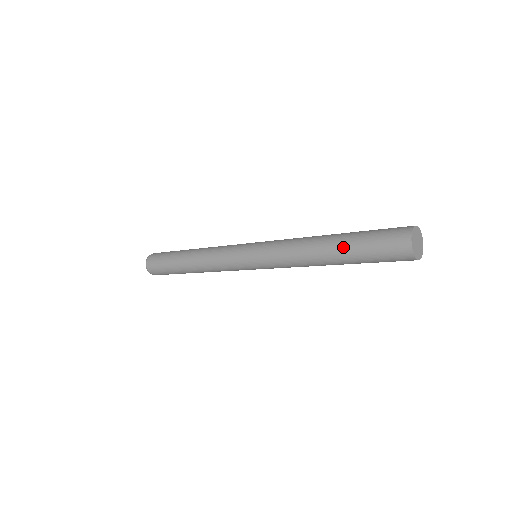
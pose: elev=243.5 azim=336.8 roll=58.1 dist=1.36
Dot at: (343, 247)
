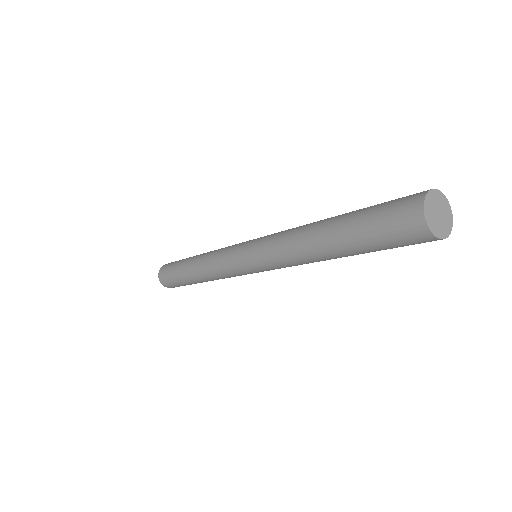
Dot at: (340, 228)
